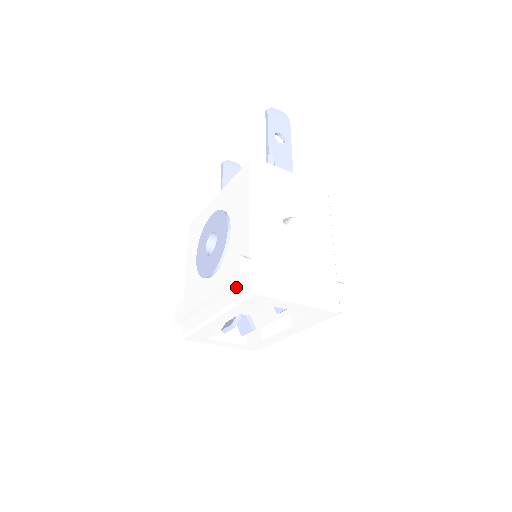
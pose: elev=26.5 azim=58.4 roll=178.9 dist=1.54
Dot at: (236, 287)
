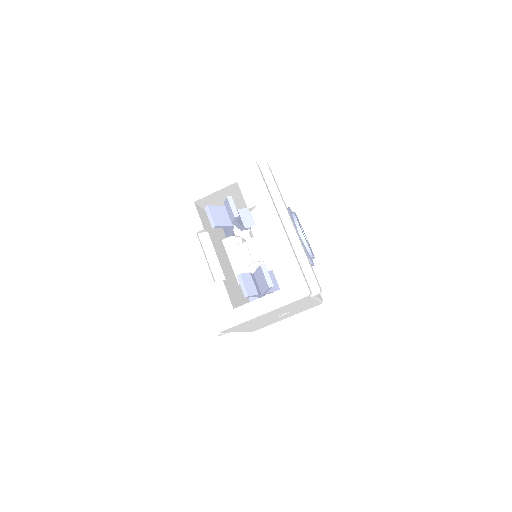
Dot at: occluded
